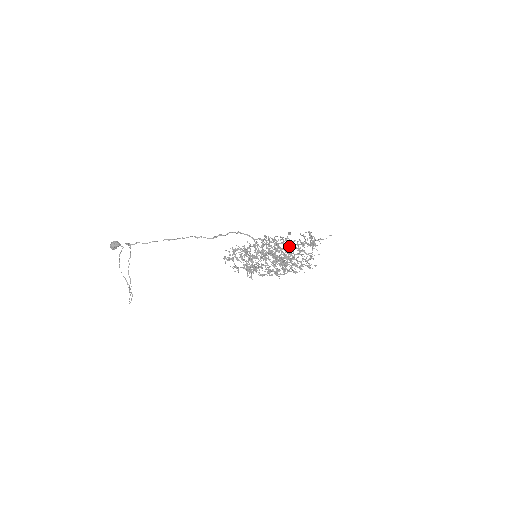
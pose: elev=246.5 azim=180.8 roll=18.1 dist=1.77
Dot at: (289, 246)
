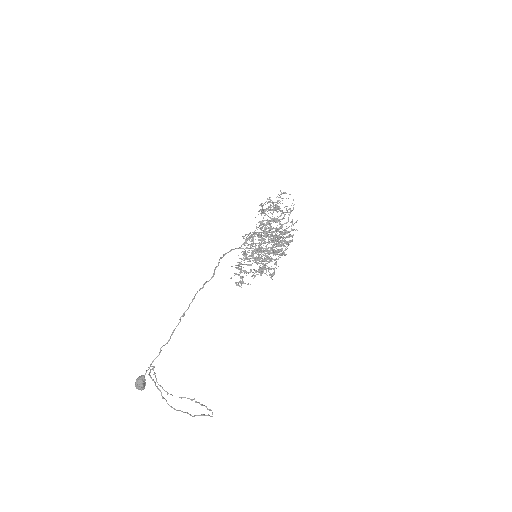
Dot at: occluded
